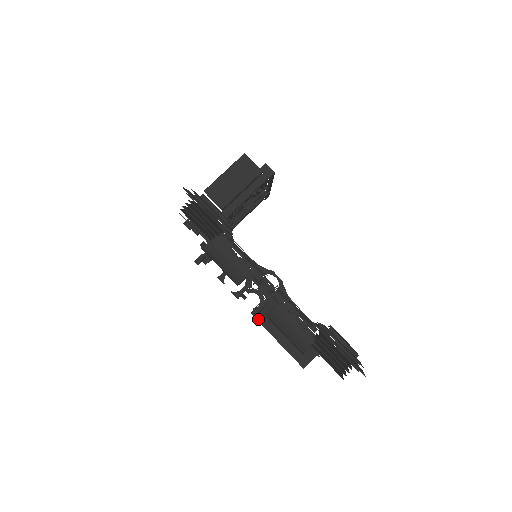
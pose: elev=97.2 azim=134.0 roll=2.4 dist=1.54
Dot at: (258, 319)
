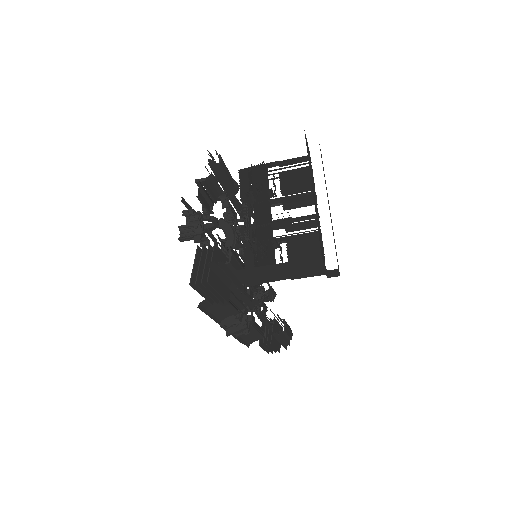
Dot at: occluded
